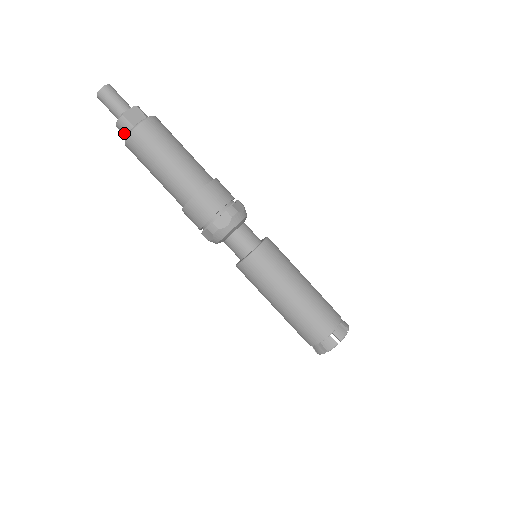
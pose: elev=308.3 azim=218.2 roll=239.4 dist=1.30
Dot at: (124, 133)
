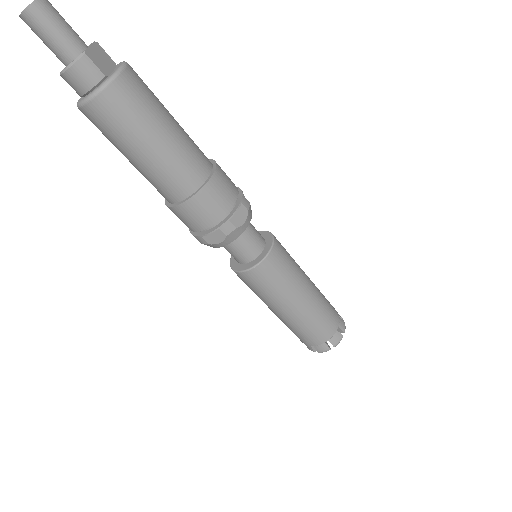
Dot at: (82, 85)
